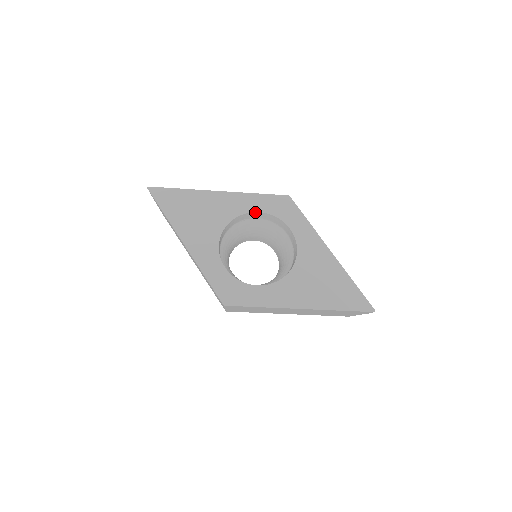
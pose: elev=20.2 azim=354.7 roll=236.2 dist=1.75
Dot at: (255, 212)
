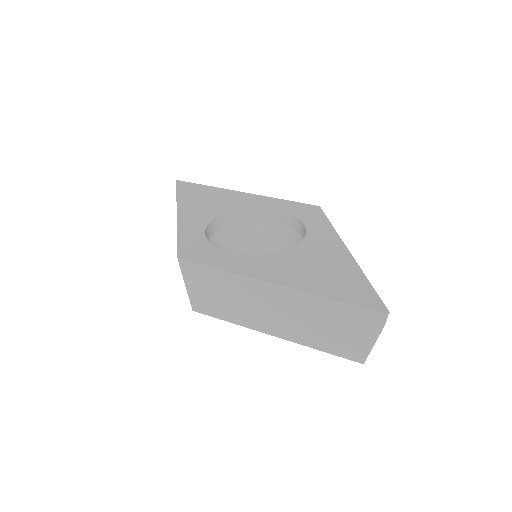
Dot at: (272, 209)
